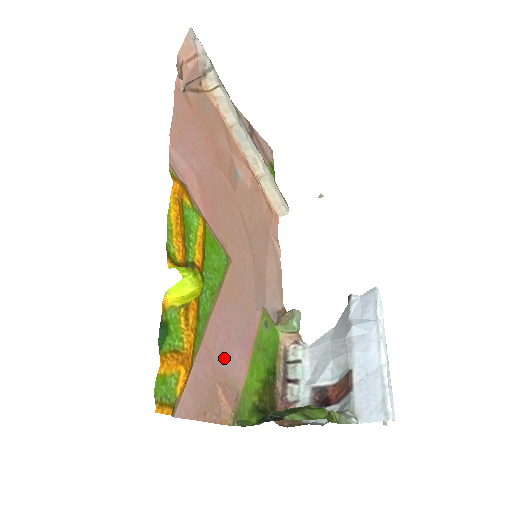
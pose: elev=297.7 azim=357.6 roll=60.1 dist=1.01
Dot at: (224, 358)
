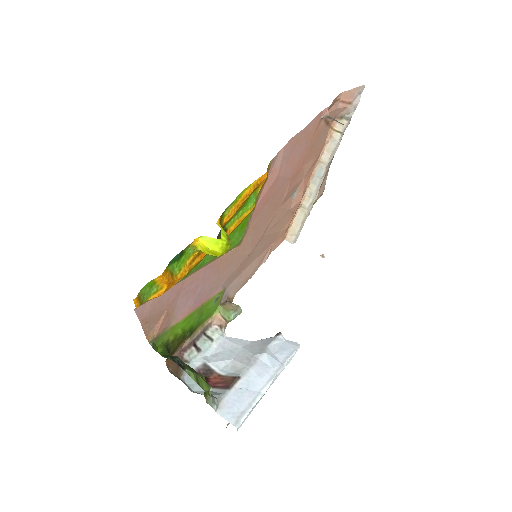
Dot at: (183, 299)
